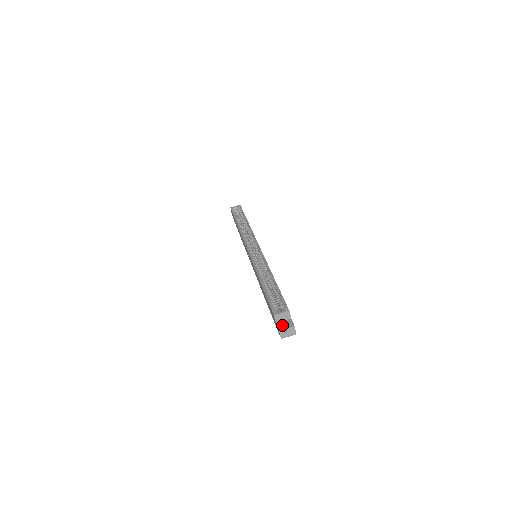
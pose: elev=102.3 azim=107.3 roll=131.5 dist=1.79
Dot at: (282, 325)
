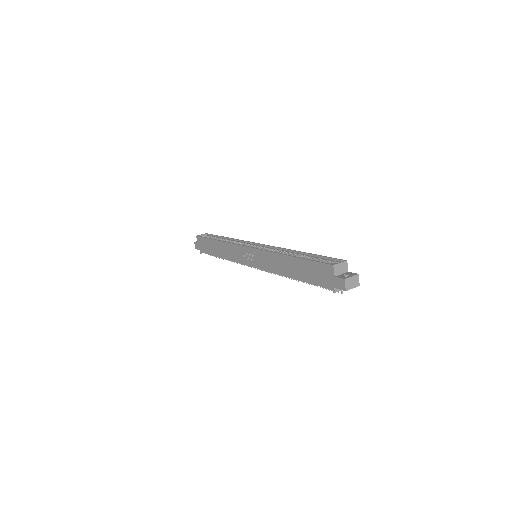
Dot at: (343, 276)
